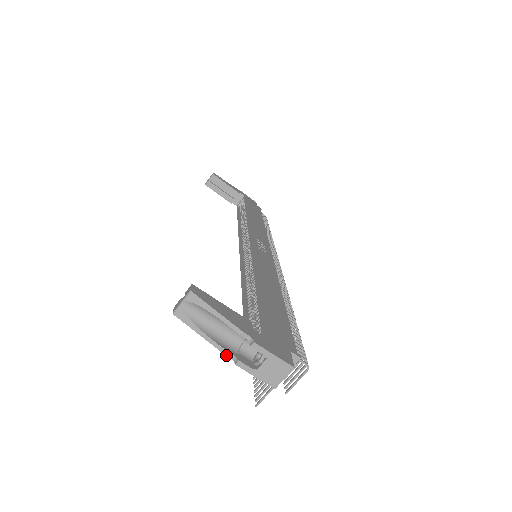
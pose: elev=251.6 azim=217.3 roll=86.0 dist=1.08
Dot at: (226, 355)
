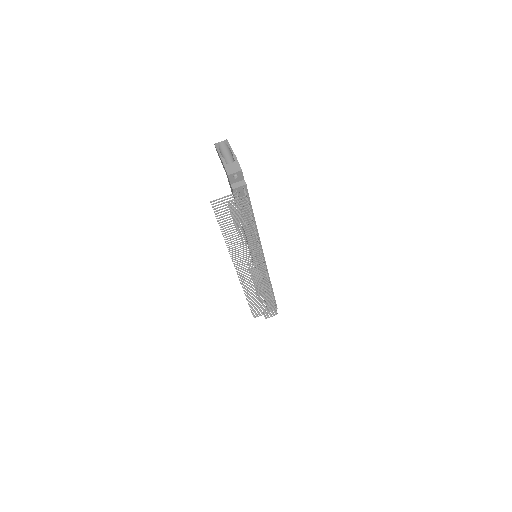
Dot at: (221, 158)
